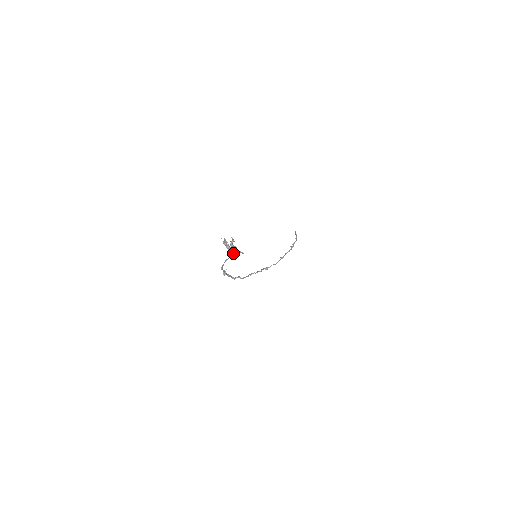
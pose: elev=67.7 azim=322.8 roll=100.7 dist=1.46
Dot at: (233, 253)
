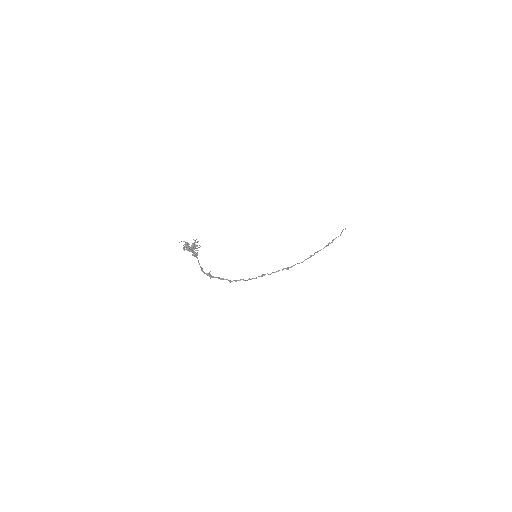
Dot at: (196, 253)
